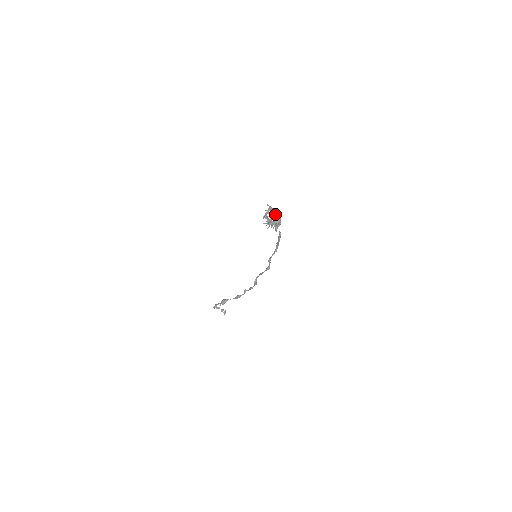
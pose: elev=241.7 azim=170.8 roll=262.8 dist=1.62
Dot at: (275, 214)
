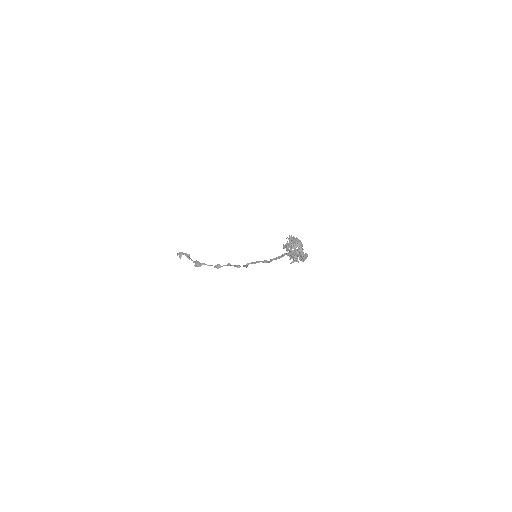
Dot at: (301, 250)
